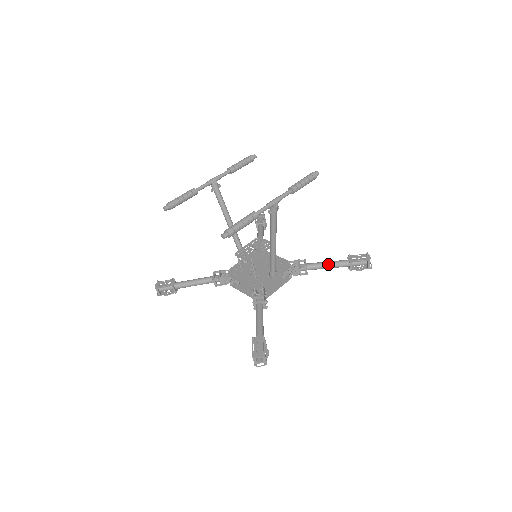
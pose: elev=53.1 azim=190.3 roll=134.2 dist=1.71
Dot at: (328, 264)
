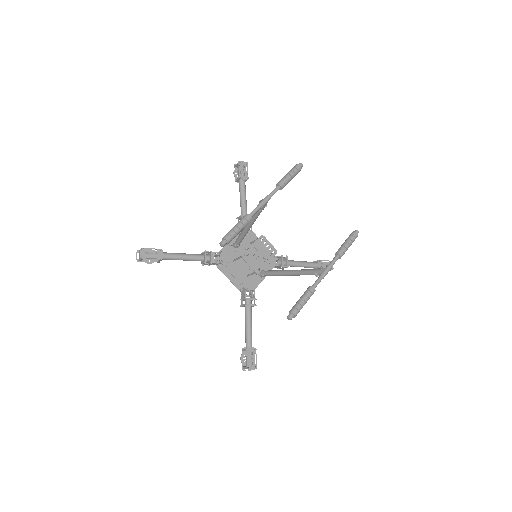
Dot at: (303, 266)
